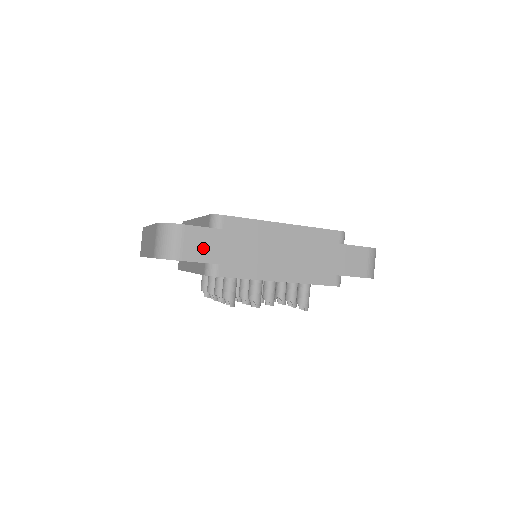
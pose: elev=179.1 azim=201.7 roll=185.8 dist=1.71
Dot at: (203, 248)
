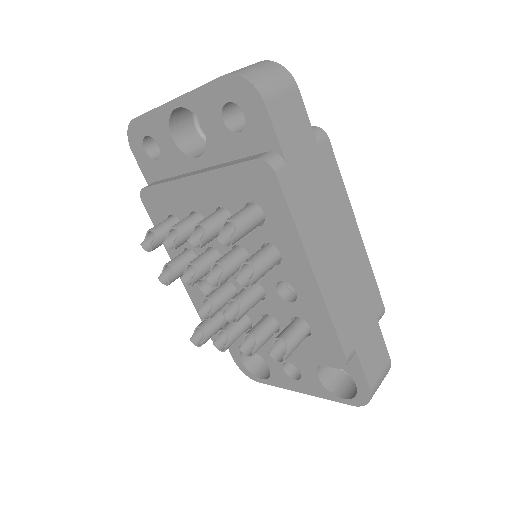
Dot at: (291, 129)
